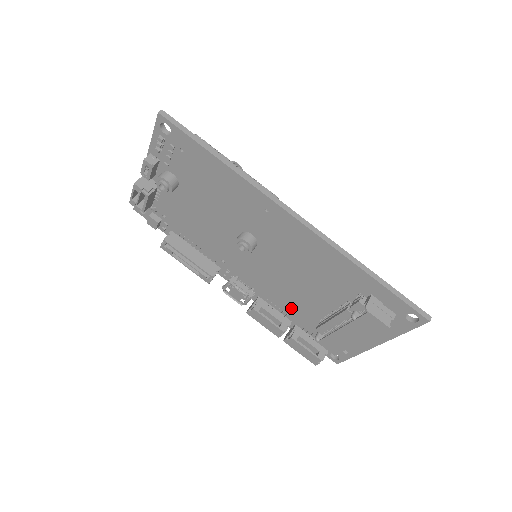
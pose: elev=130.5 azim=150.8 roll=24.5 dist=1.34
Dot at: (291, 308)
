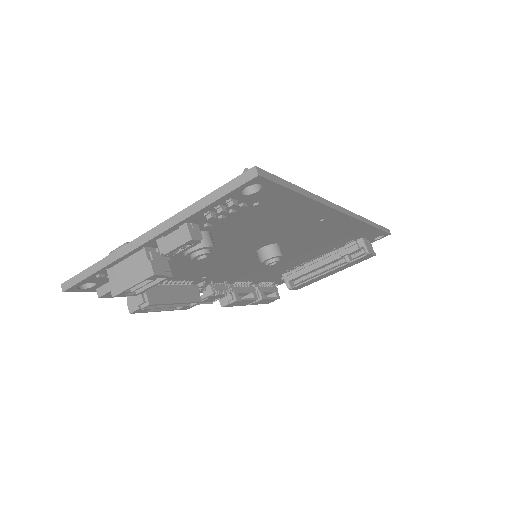
Dot at: (261, 276)
